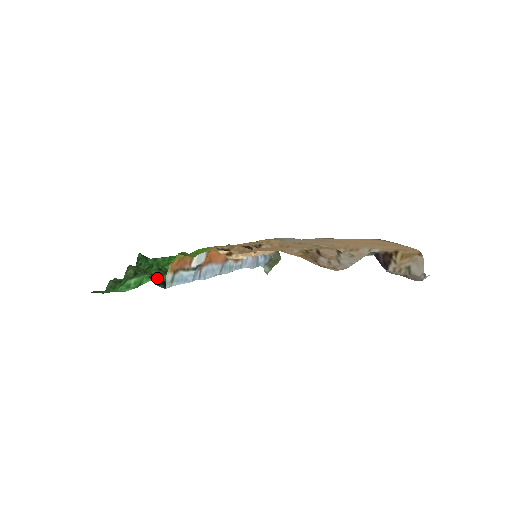
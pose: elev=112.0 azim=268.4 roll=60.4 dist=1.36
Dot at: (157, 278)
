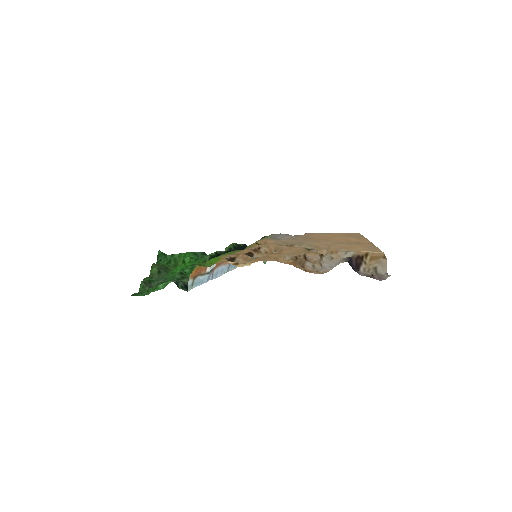
Dot at: (181, 283)
